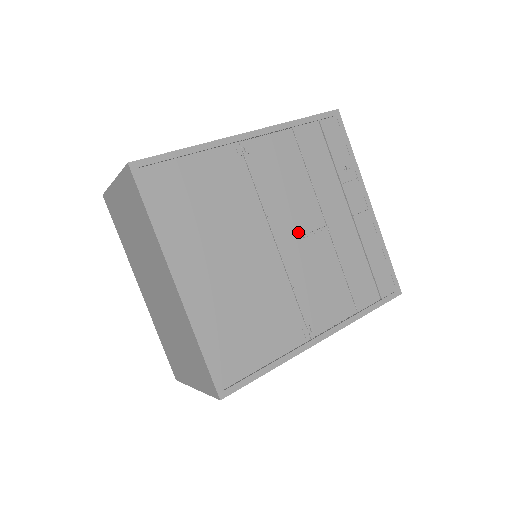
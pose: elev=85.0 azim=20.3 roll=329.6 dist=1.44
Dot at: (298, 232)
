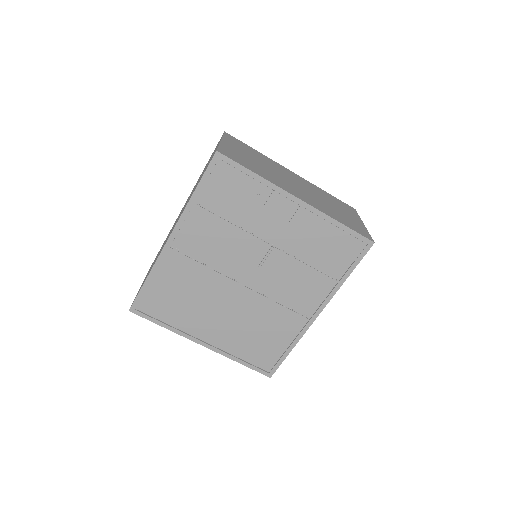
Dot at: (253, 267)
